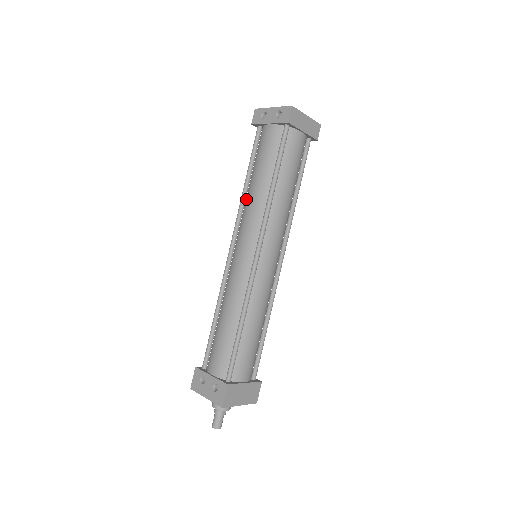
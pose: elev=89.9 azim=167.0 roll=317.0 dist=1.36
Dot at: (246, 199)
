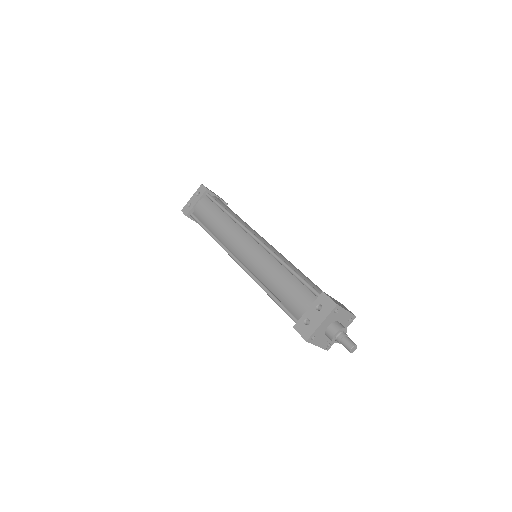
Dot at: (219, 237)
